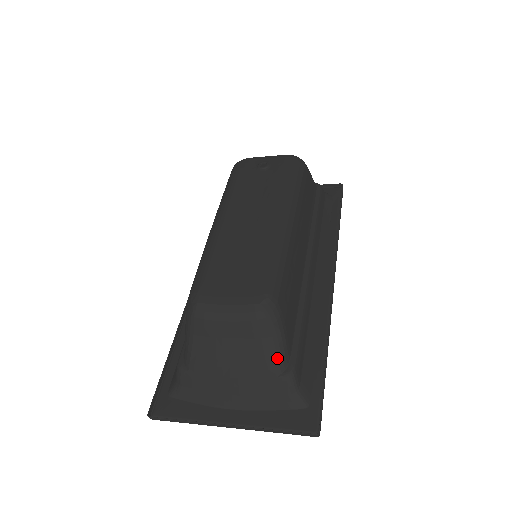
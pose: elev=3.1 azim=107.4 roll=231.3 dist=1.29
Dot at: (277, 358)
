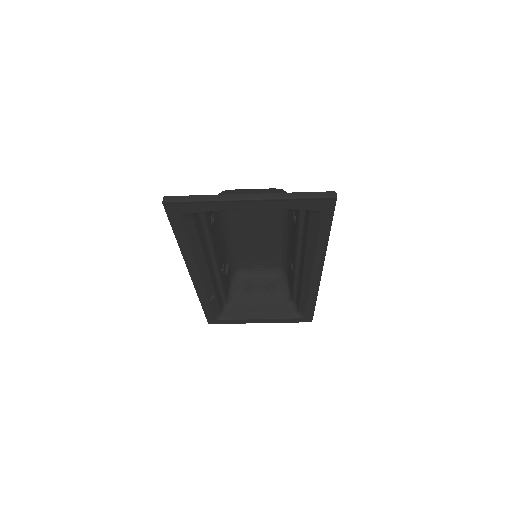
Dot at: occluded
